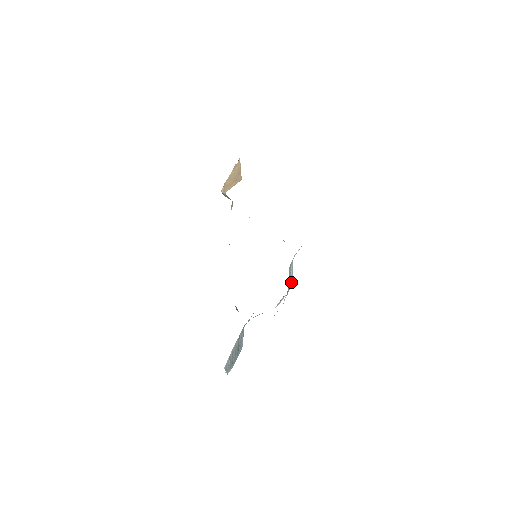
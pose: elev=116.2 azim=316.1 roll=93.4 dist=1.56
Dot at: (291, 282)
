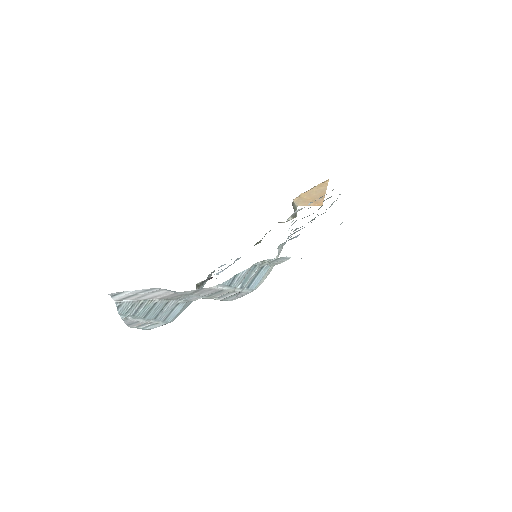
Dot at: (250, 288)
